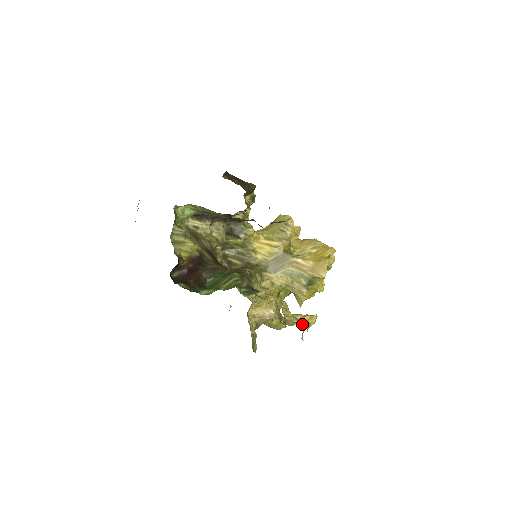
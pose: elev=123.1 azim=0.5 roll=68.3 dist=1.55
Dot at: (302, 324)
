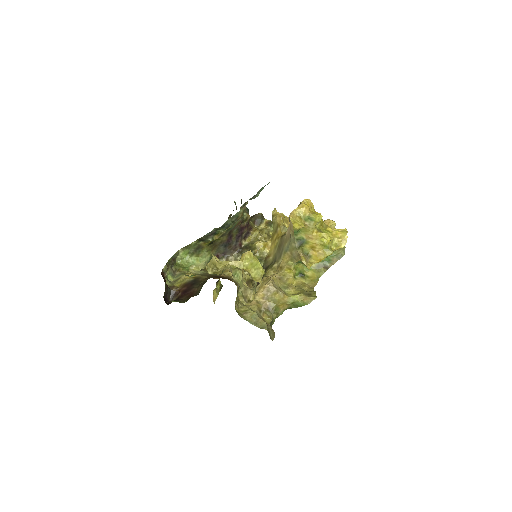
Dot at: (226, 264)
